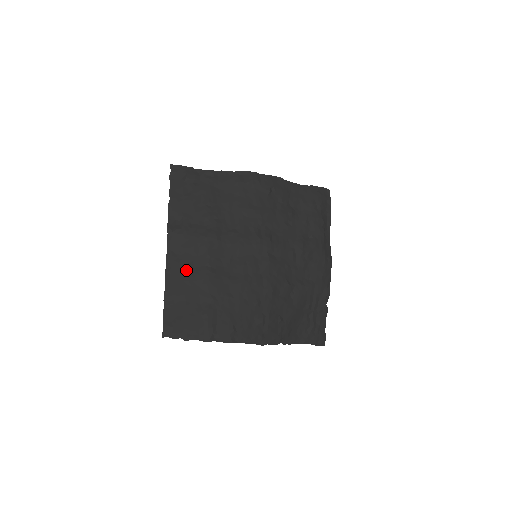
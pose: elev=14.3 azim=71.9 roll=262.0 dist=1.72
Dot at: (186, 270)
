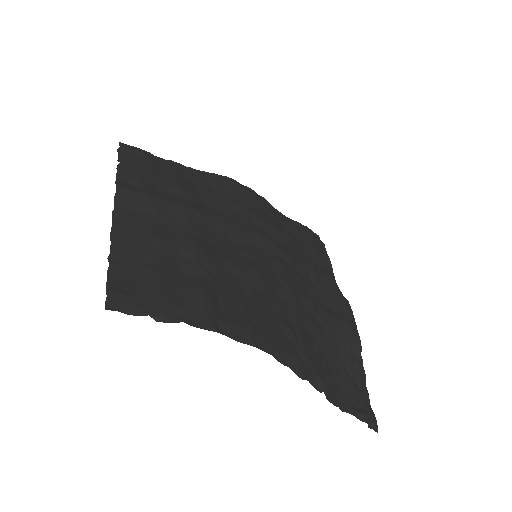
Dot at: (152, 230)
